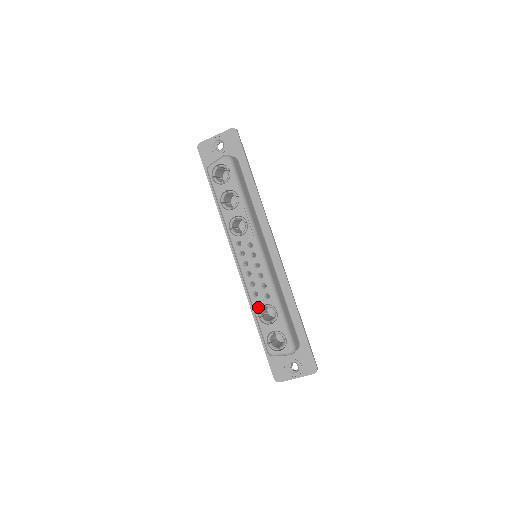
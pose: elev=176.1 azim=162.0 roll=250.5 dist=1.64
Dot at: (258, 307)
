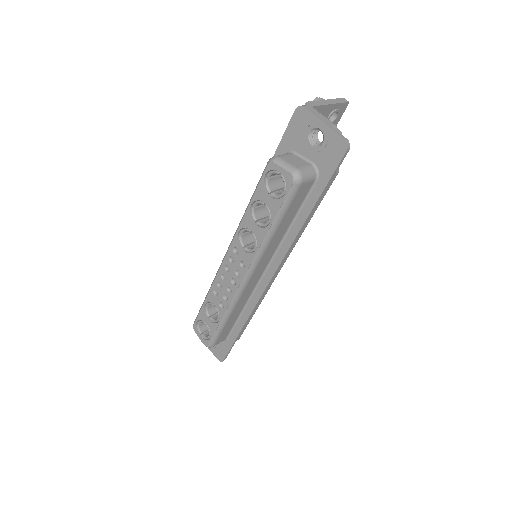
Dot at: (210, 300)
